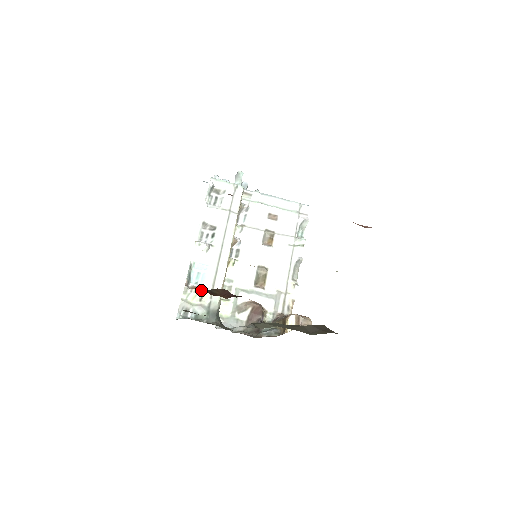
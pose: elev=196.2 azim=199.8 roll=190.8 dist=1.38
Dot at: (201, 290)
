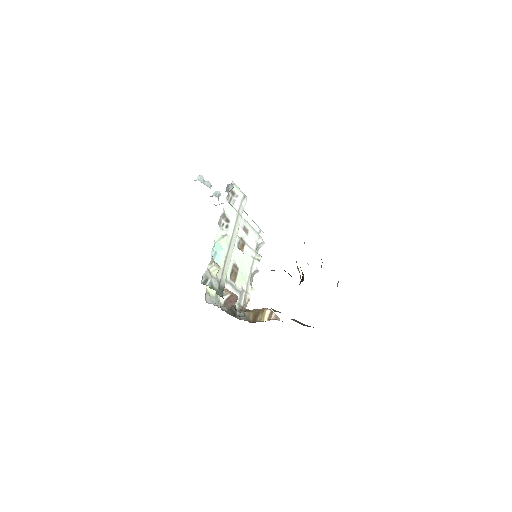
Dot at: occluded
